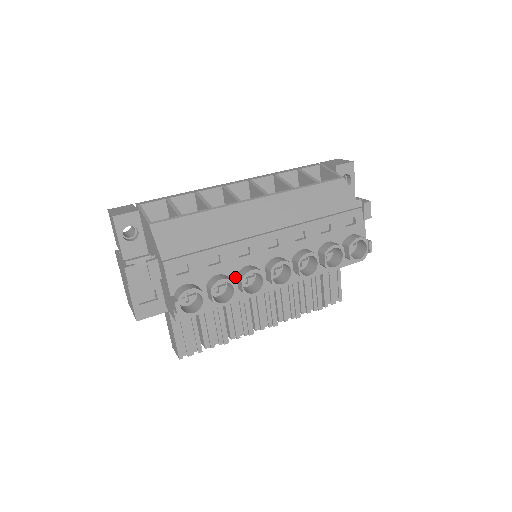
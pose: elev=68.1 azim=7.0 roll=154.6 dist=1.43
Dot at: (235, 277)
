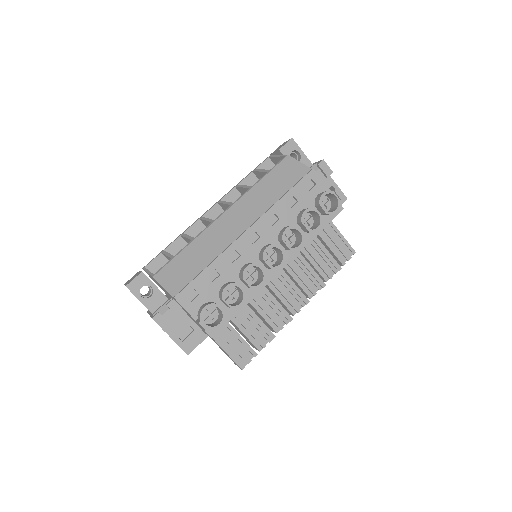
Dot at: (239, 280)
